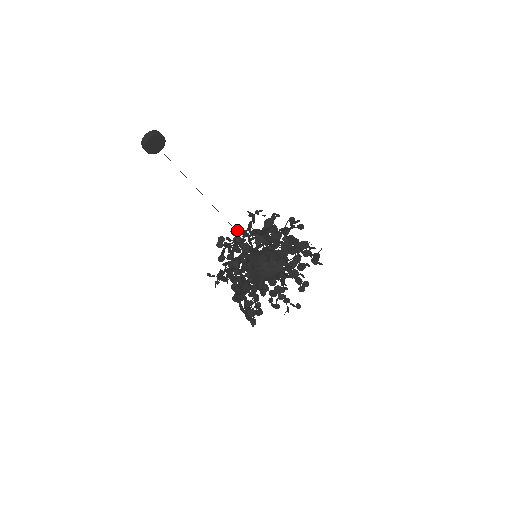
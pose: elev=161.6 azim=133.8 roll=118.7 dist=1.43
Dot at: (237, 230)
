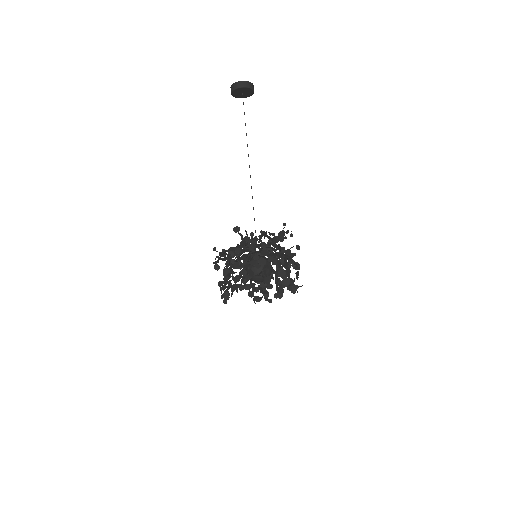
Dot at: (251, 232)
